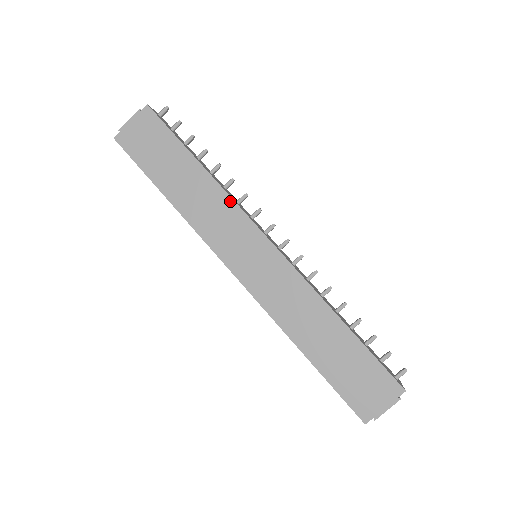
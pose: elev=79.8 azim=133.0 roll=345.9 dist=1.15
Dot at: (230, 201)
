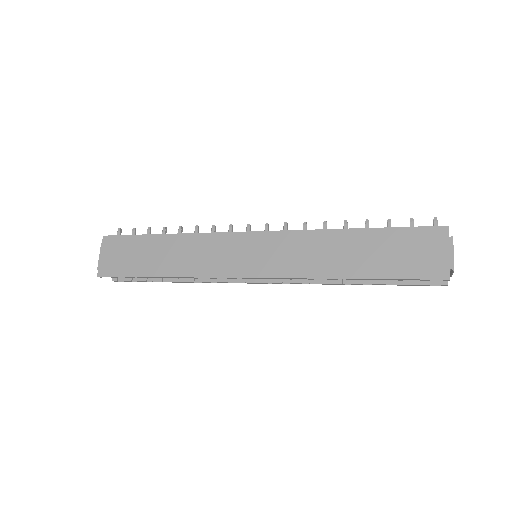
Dot at: (204, 236)
